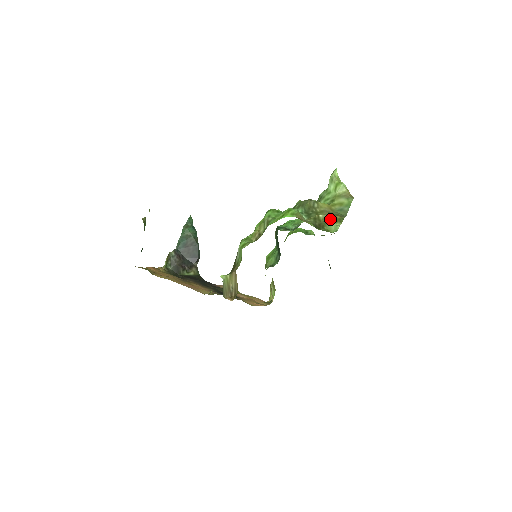
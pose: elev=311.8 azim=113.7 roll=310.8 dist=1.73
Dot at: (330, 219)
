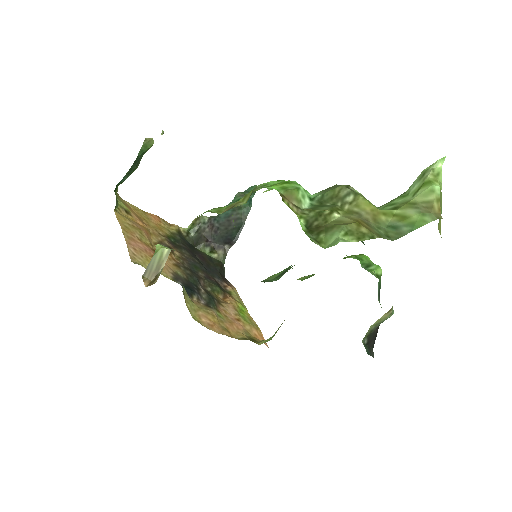
Dot at: (342, 224)
